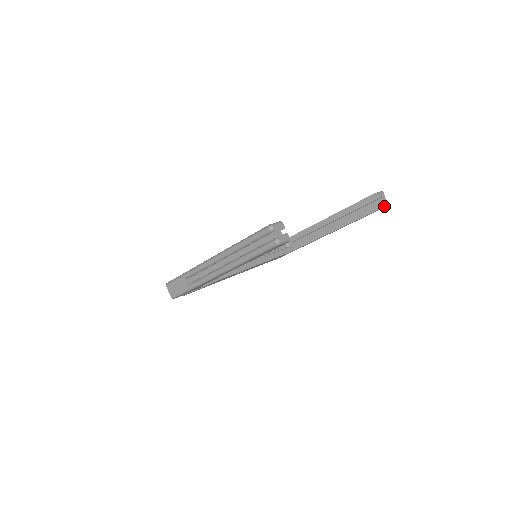
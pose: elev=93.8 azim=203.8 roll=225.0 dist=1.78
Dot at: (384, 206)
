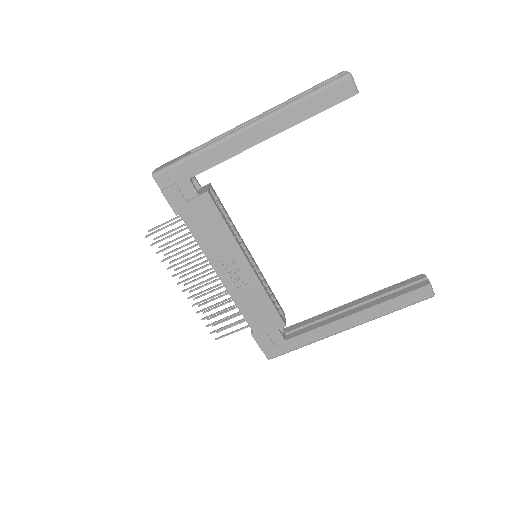
Dot at: (430, 286)
